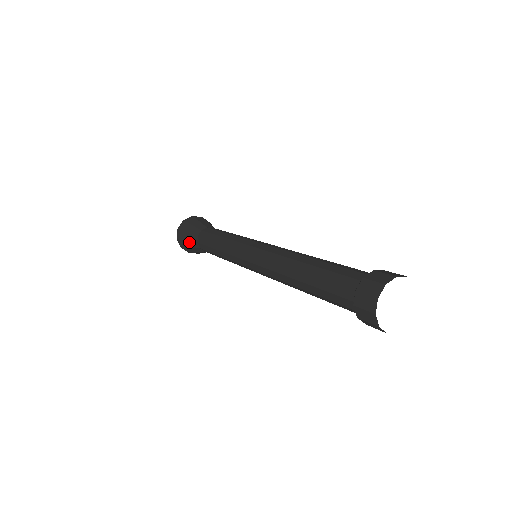
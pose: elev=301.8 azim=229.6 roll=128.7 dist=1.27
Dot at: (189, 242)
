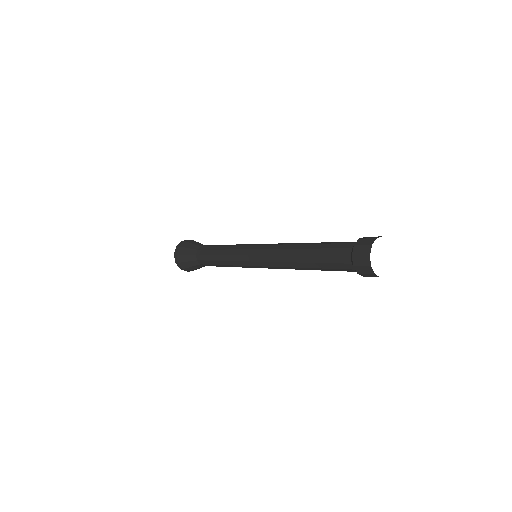
Dot at: (187, 256)
